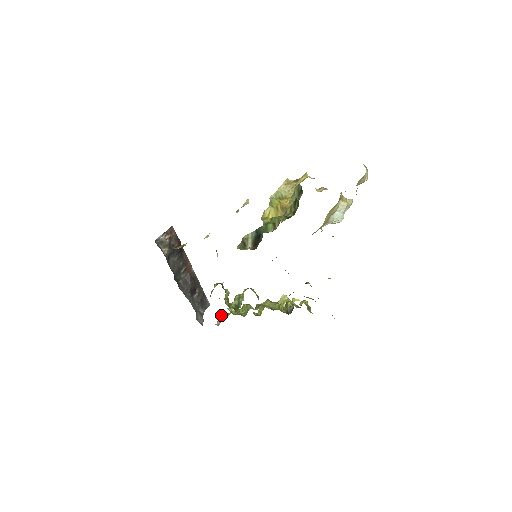
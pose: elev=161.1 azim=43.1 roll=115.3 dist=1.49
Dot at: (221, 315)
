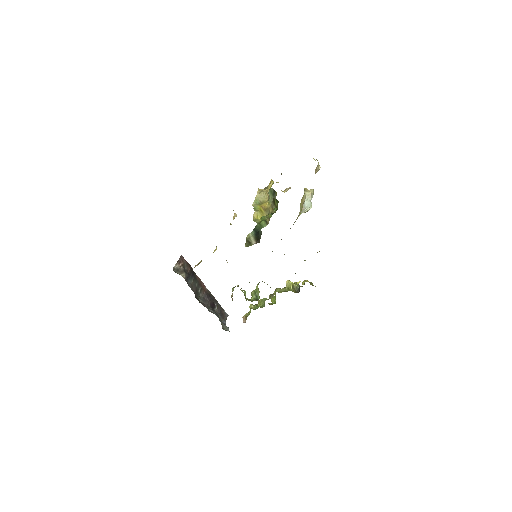
Dot at: (244, 315)
